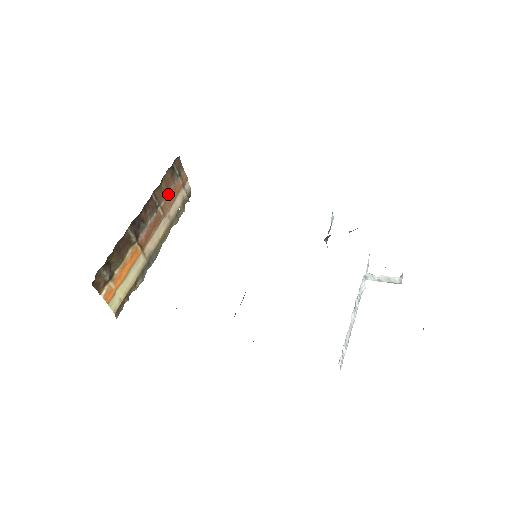
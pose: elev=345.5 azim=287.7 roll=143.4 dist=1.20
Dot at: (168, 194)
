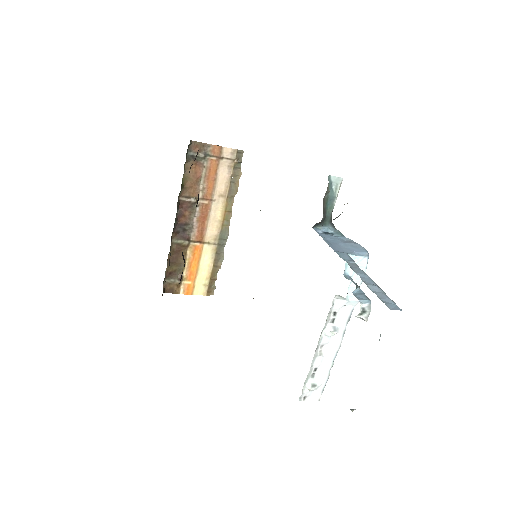
Dot at: (203, 181)
